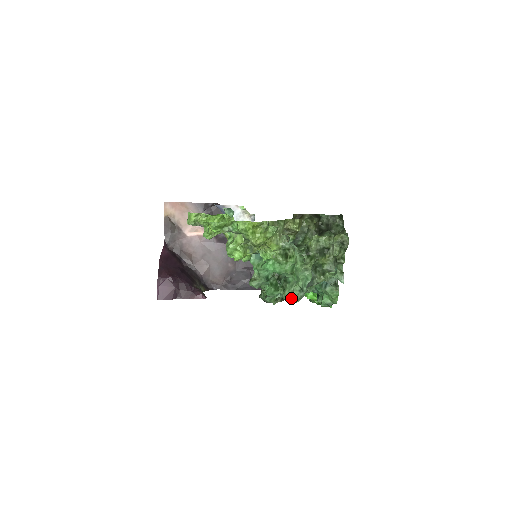
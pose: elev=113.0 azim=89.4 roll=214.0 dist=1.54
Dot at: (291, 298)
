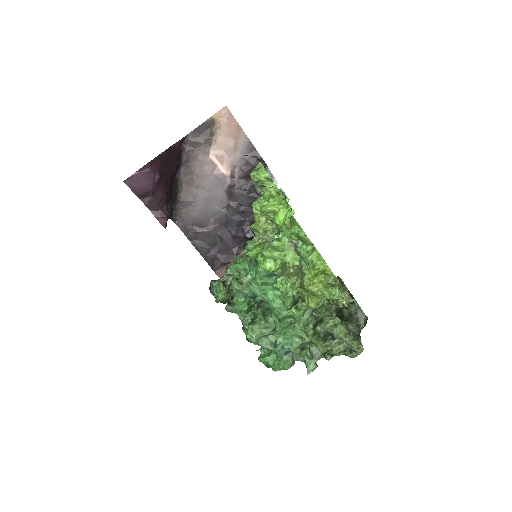
Dot at: (255, 337)
